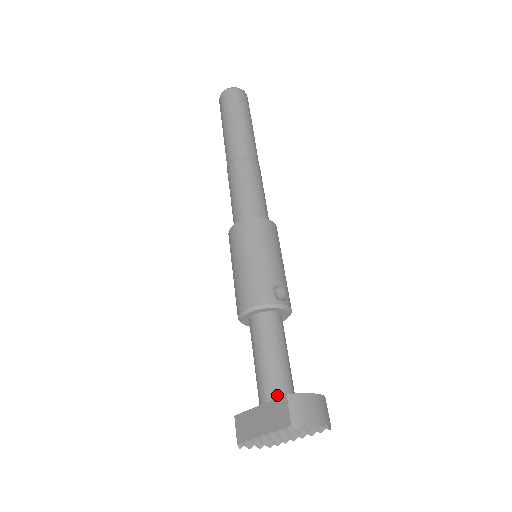
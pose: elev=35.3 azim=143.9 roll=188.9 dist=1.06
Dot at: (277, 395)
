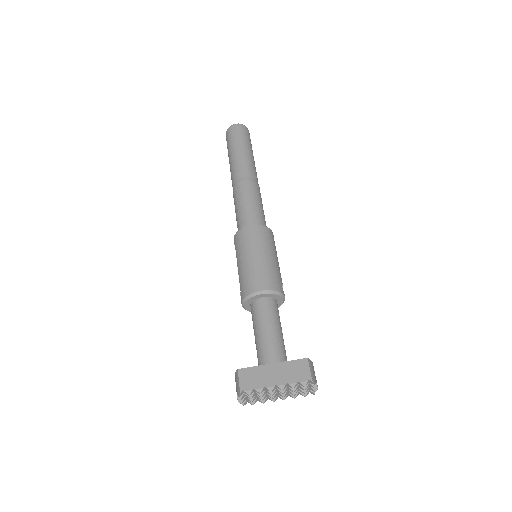
Dot at: (284, 360)
